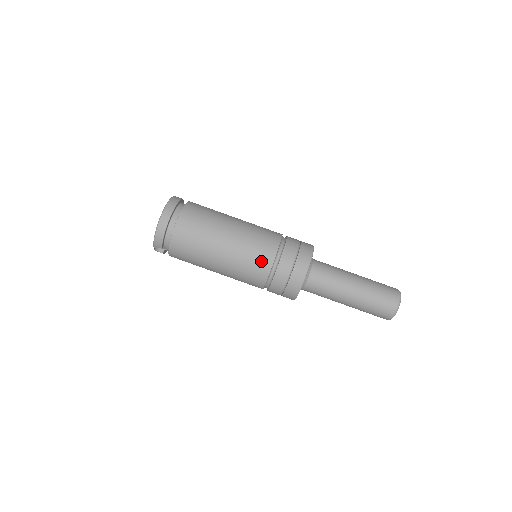
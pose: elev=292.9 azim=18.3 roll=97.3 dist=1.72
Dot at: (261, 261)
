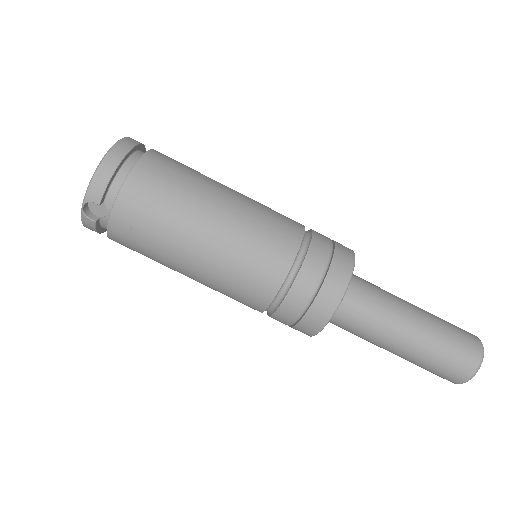
Dot at: (279, 243)
